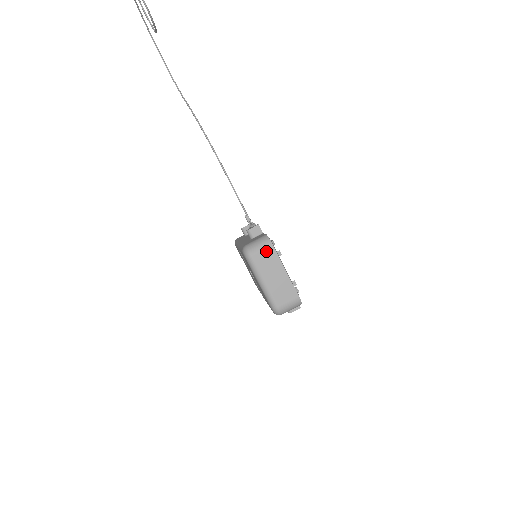
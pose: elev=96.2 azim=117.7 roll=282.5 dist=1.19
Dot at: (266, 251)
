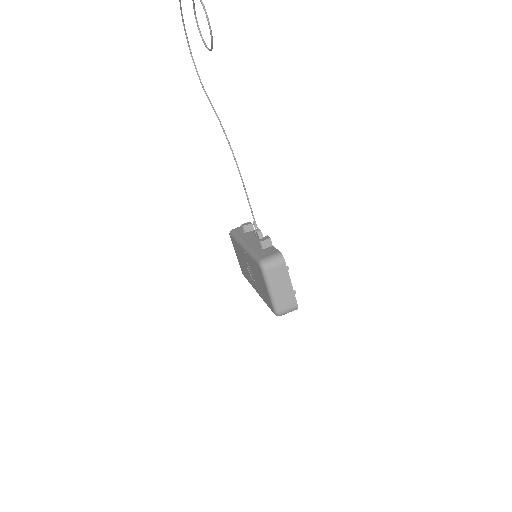
Dot at: (279, 267)
